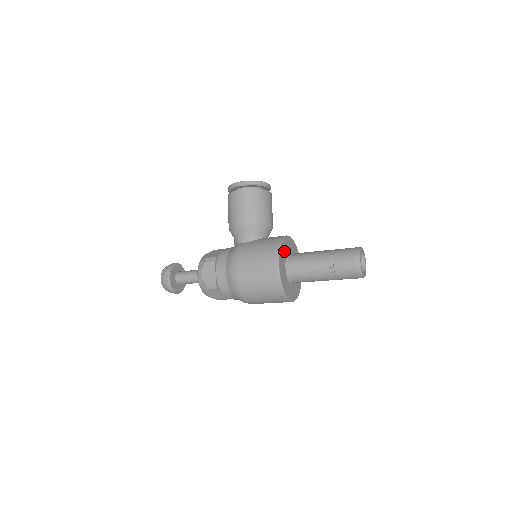
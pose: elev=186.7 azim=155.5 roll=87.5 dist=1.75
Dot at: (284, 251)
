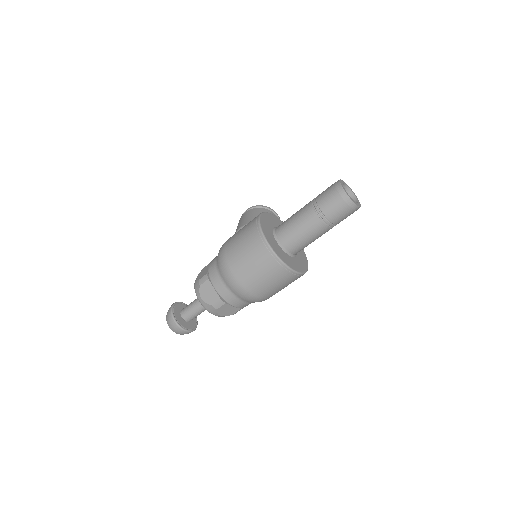
Dot at: (273, 221)
